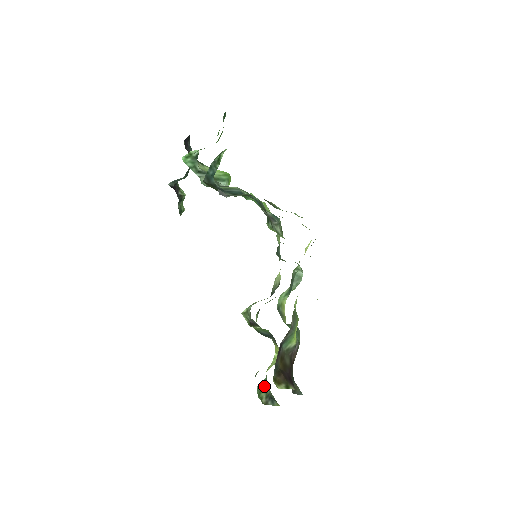
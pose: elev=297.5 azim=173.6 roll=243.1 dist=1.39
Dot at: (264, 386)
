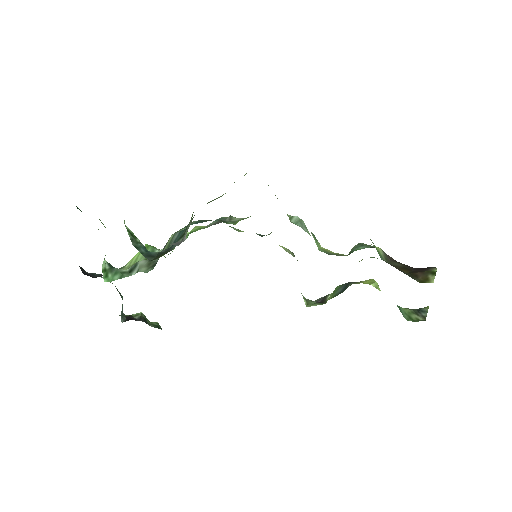
Dot at: (404, 312)
